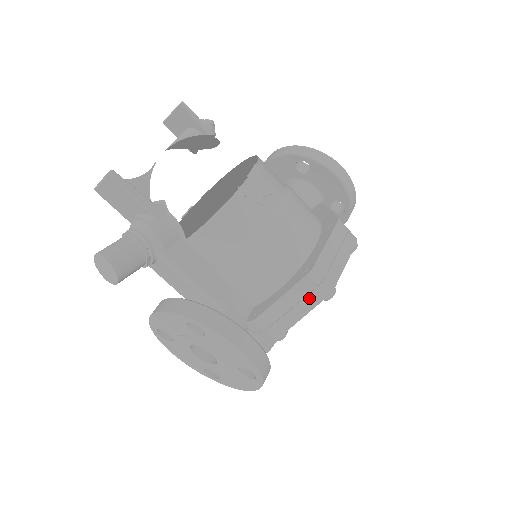
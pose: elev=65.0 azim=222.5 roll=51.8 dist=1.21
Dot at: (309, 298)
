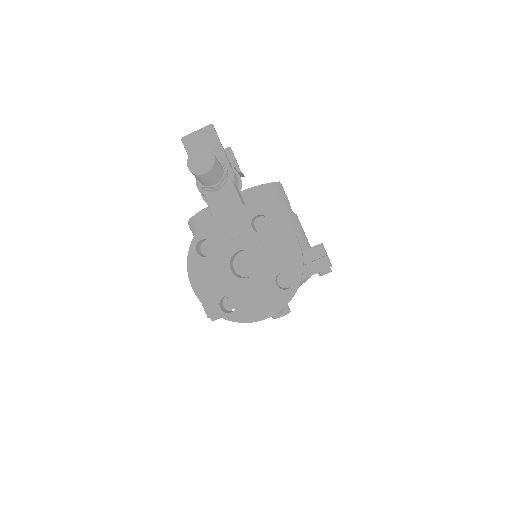
Dot at: (318, 262)
